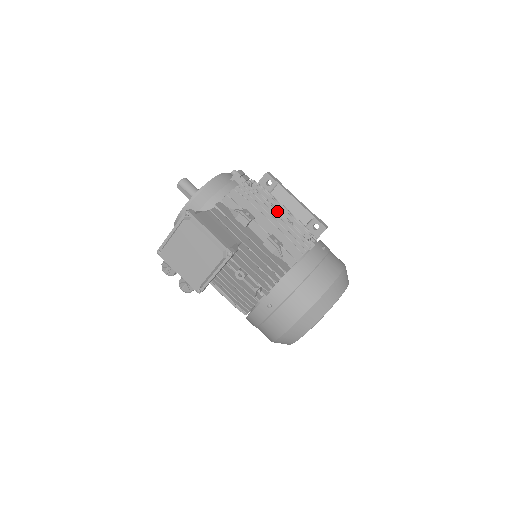
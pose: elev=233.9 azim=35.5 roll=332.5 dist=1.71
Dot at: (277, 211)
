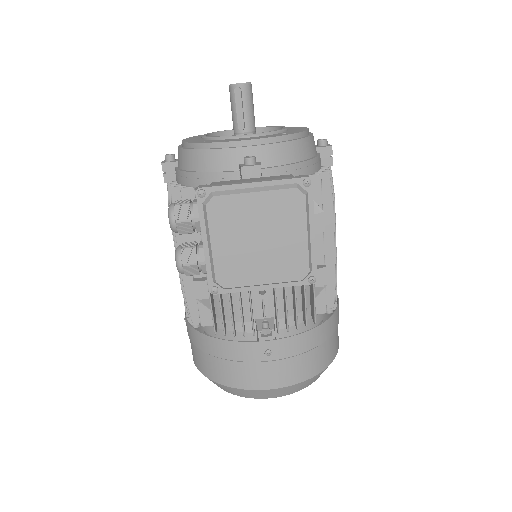
Dot at: occluded
